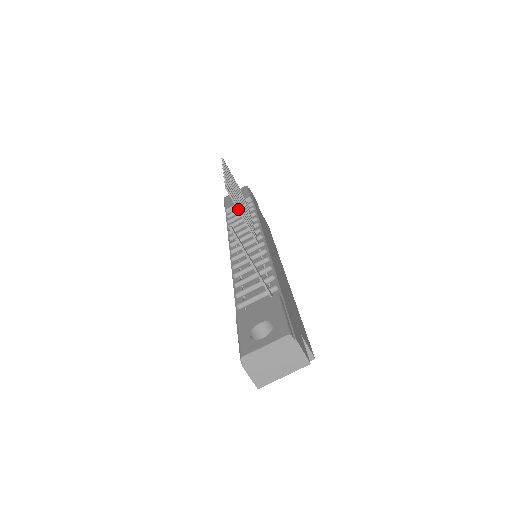
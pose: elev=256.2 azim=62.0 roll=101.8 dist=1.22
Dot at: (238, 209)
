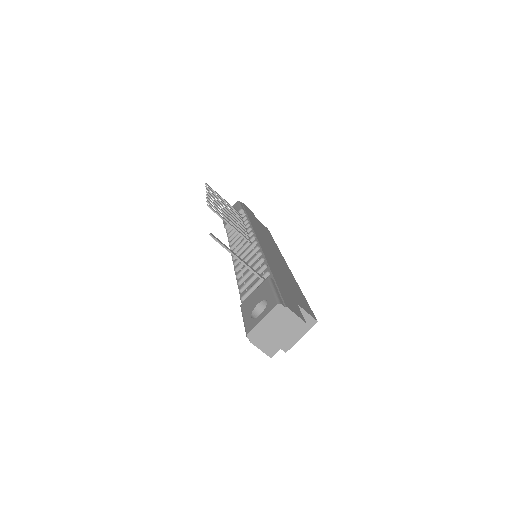
Dot at: (224, 220)
